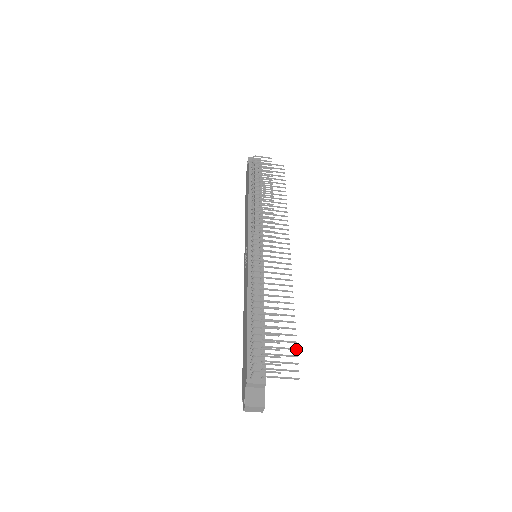
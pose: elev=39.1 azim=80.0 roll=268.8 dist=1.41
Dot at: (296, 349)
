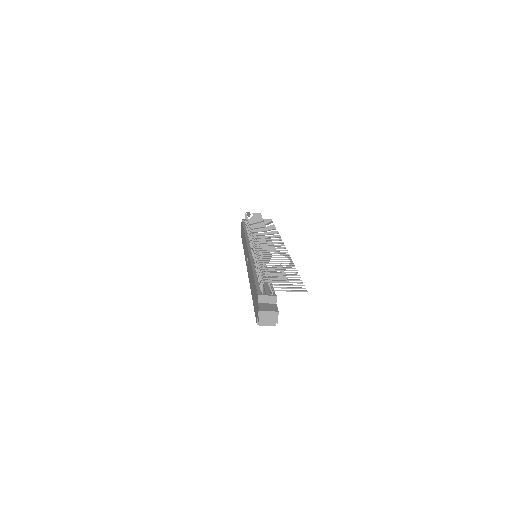
Dot at: (301, 280)
